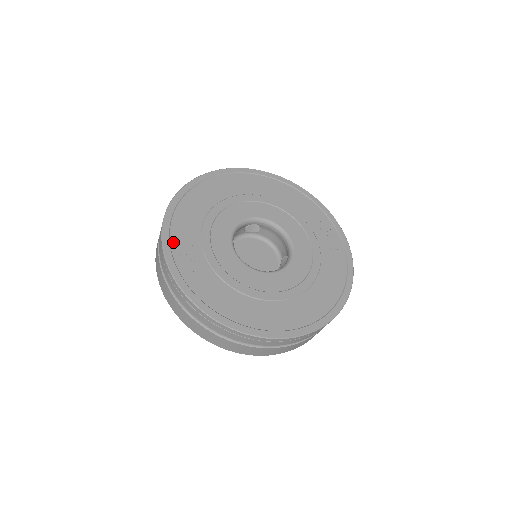
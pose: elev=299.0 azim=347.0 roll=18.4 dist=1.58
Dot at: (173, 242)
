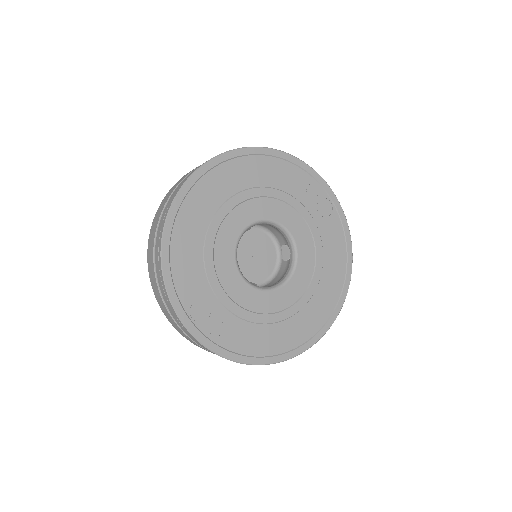
Dot at: (190, 313)
